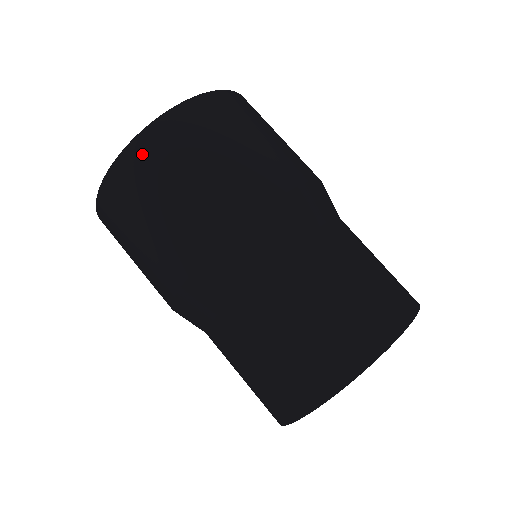
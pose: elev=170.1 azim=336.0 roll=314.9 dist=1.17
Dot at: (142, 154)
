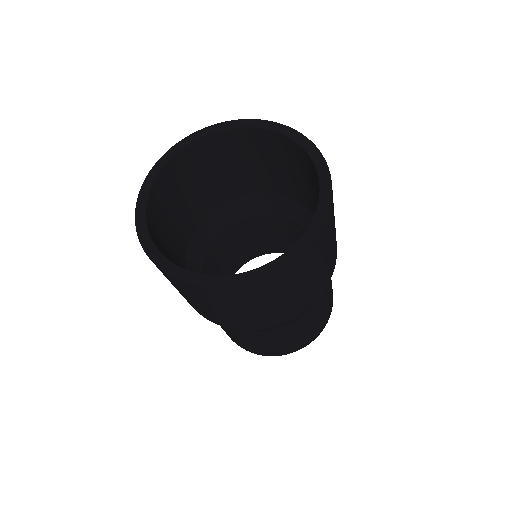
Dot at: (209, 294)
